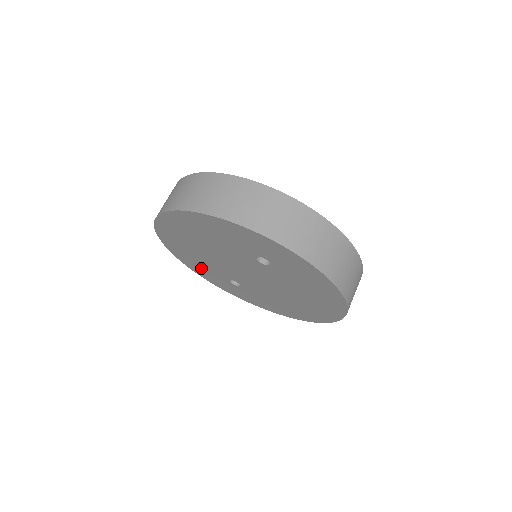
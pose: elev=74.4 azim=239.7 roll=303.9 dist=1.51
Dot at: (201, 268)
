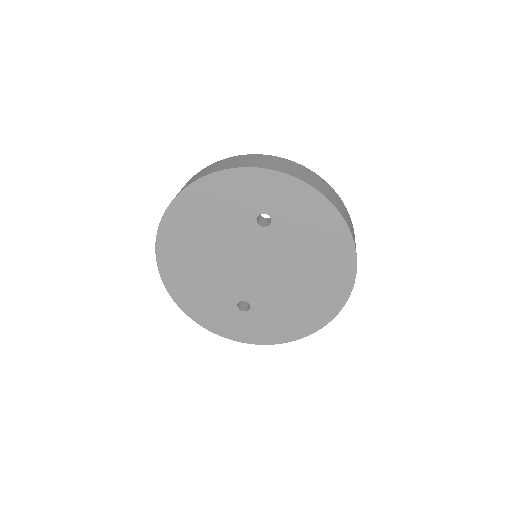
Dot at: (206, 306)
